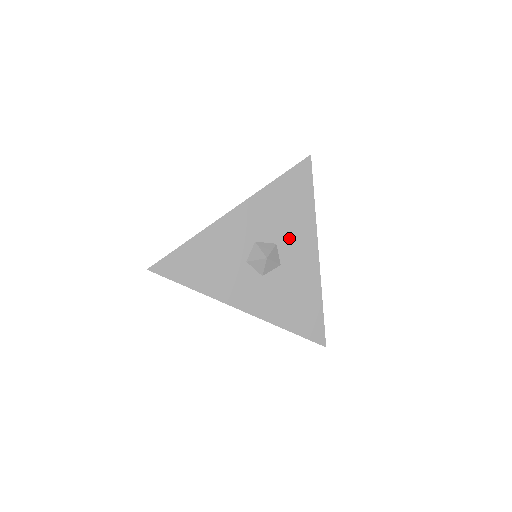
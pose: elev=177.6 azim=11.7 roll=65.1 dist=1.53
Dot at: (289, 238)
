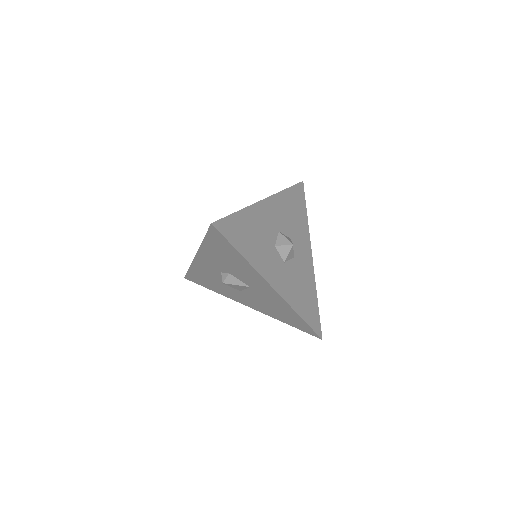
Dot at: (297, 237)
